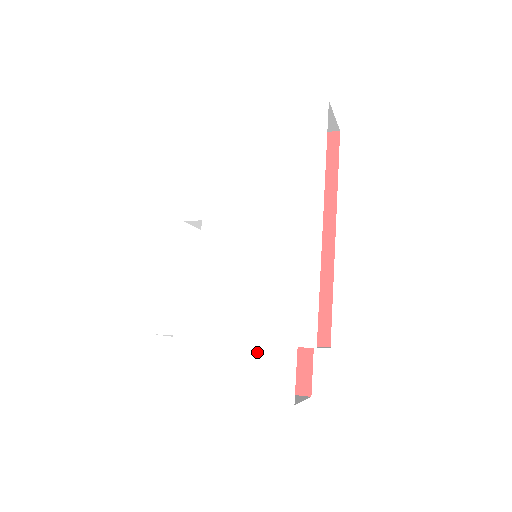
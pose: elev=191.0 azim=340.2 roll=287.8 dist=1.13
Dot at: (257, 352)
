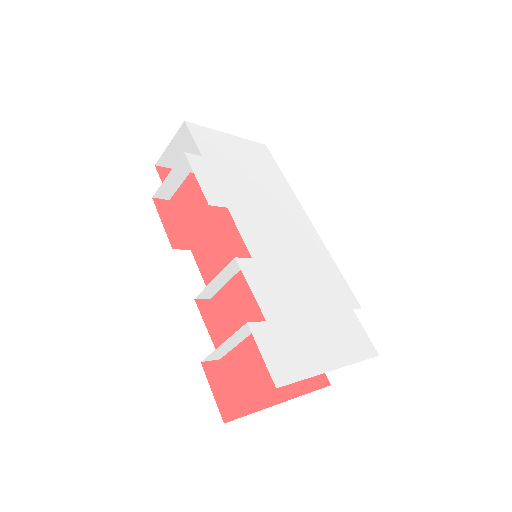
Dot at: (335, 319)
